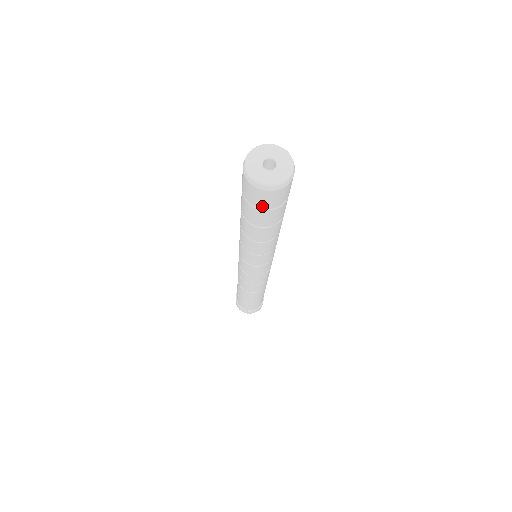
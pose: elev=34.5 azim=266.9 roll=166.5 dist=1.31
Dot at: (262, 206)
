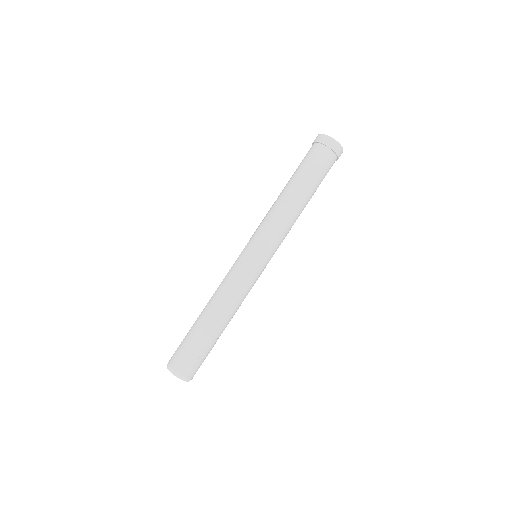
Dot at: occluded
